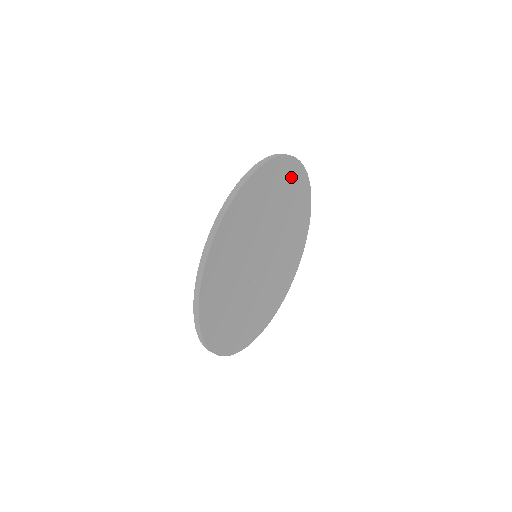
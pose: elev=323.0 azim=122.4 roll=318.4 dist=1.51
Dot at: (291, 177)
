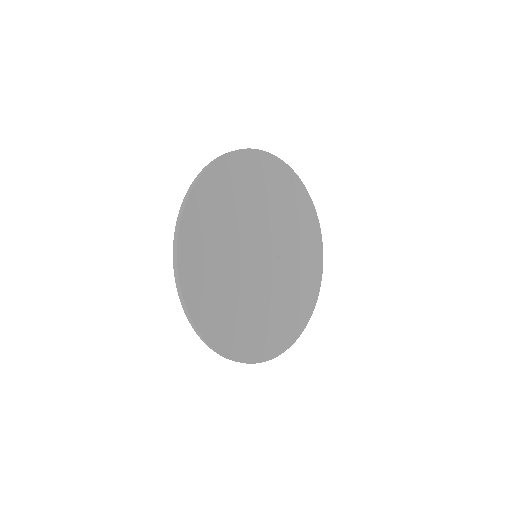
Dot at: (313, 255)
